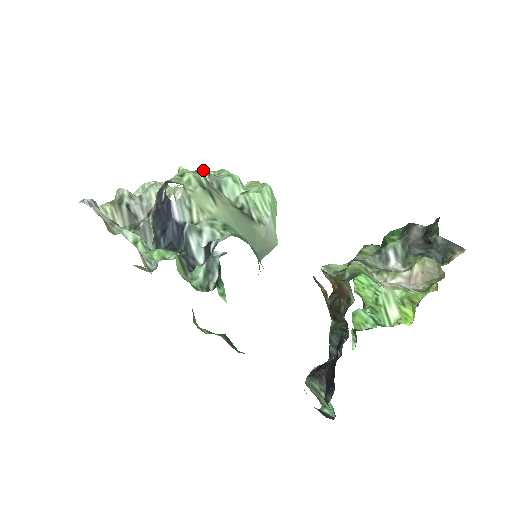
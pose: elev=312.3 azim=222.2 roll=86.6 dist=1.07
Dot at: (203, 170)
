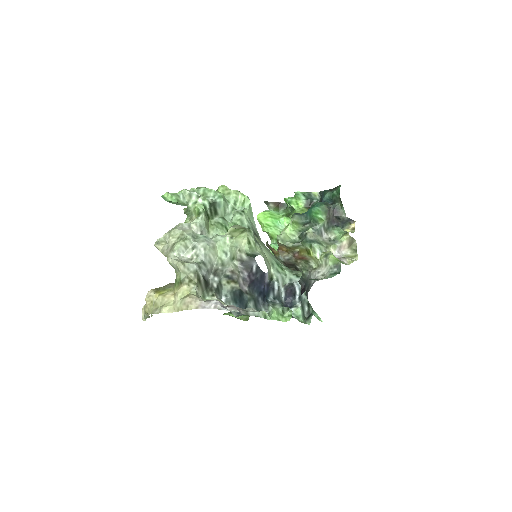
Dot at: (190, 193)
